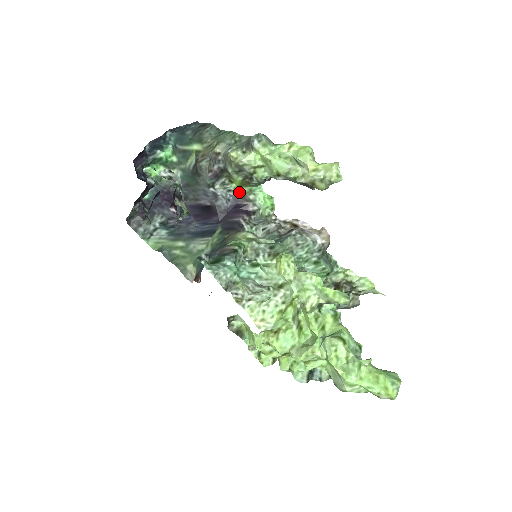
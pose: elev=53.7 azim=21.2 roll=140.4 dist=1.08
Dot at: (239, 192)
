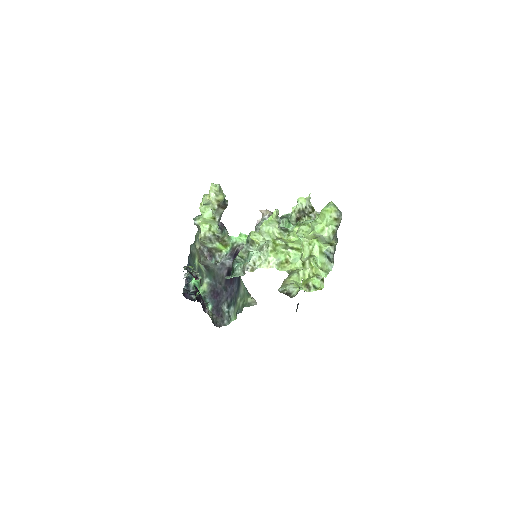
Dot at: (230, 251)
